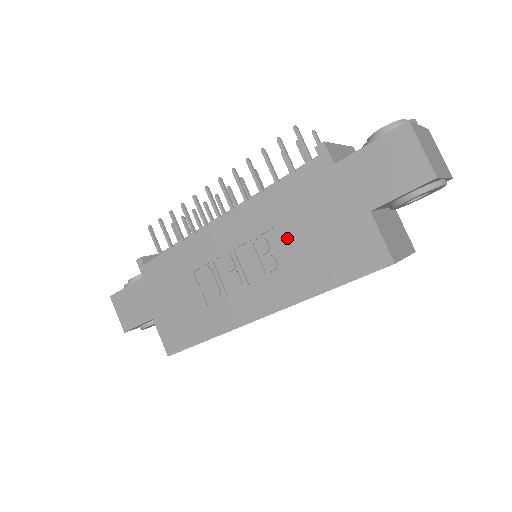
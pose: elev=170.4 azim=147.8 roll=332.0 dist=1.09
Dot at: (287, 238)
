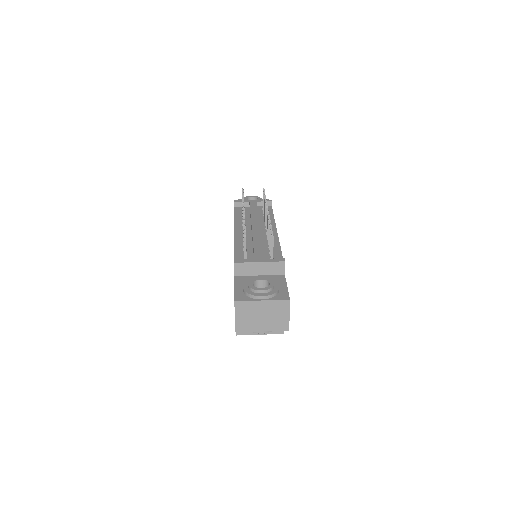
Dot at: occluded
